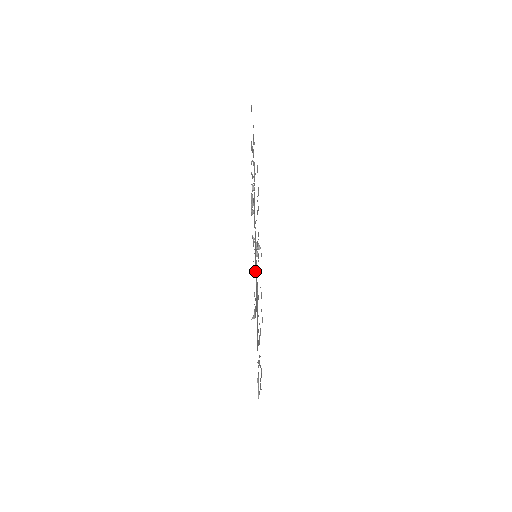
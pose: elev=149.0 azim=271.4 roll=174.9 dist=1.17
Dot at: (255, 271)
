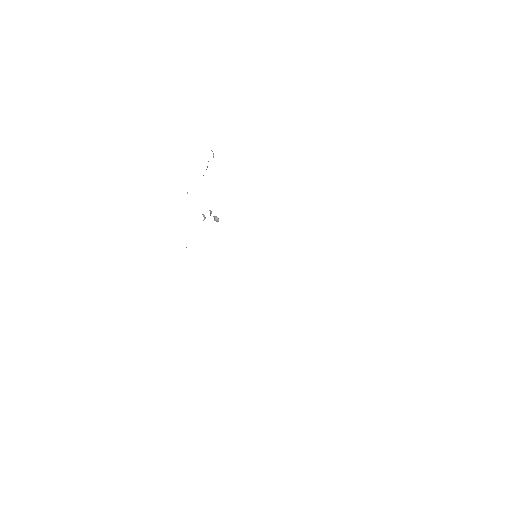
Dot at: occluded
